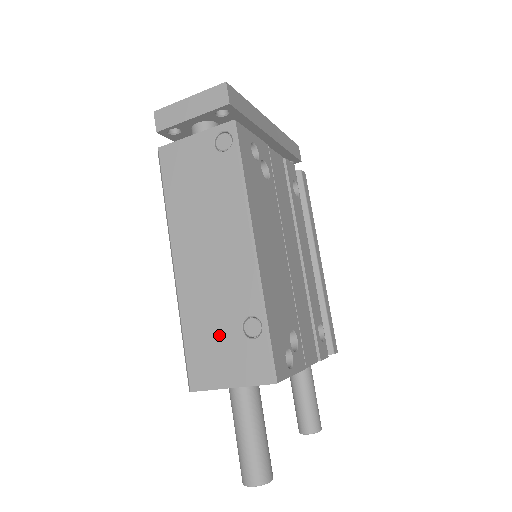
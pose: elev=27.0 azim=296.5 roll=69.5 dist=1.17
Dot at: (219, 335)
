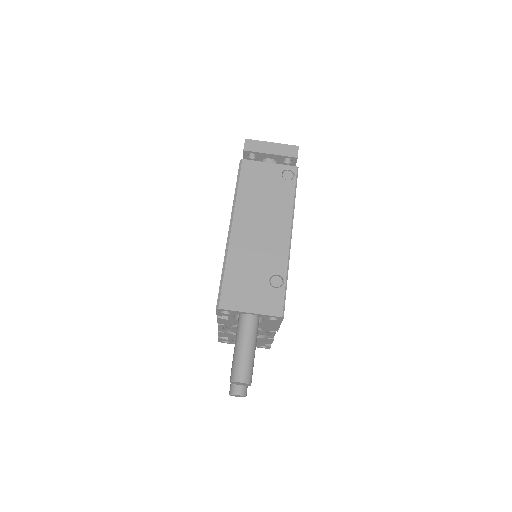
Dot at: (252, 279)
